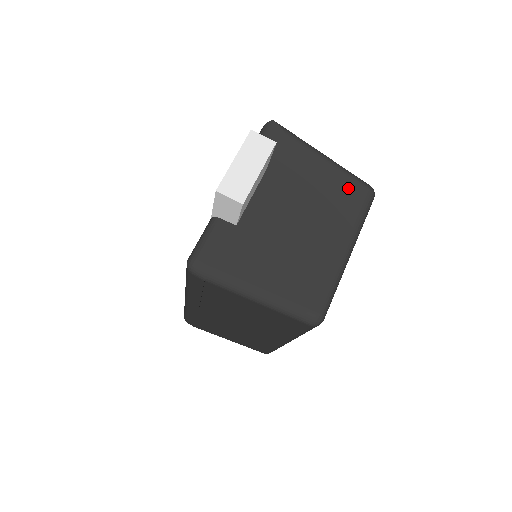
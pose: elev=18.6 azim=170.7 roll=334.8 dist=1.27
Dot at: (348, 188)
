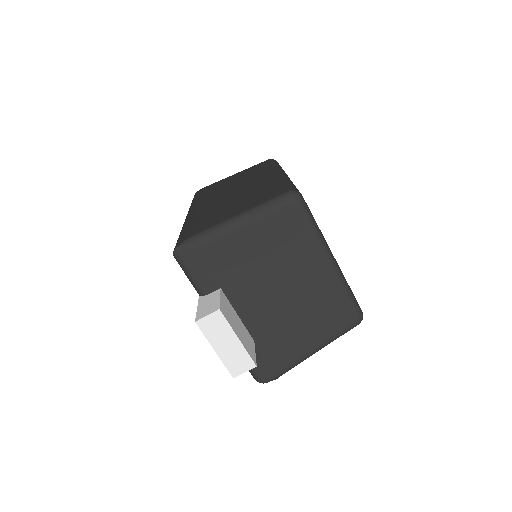
Dot at: (280, 224)
